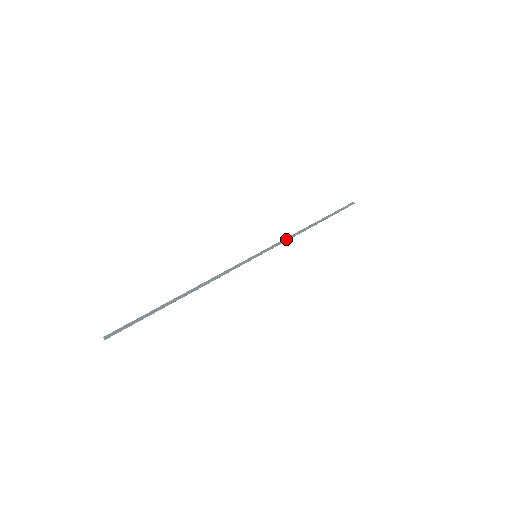
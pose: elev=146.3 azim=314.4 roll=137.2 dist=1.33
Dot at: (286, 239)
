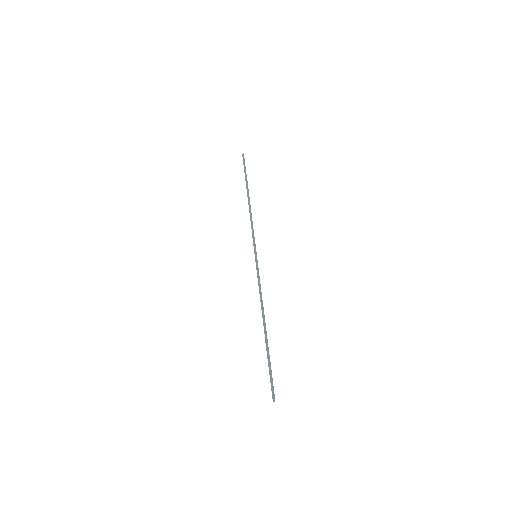
Dot at: occluded
